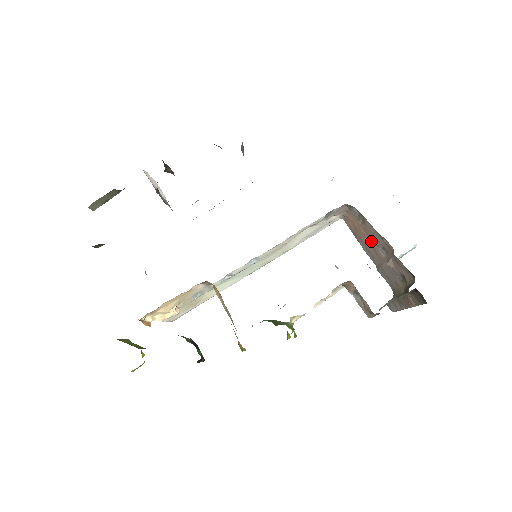
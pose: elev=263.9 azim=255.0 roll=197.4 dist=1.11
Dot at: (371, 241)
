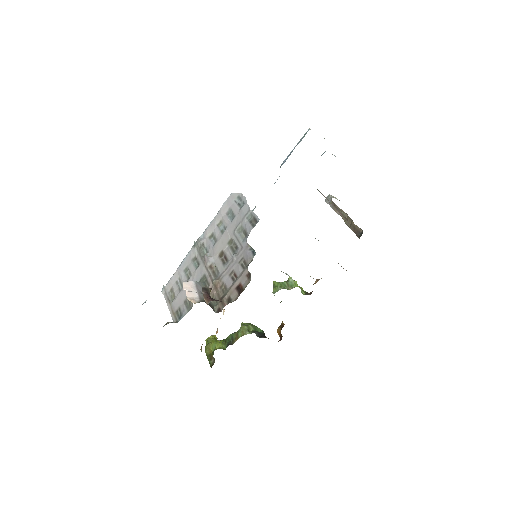
Dot at: occluded
